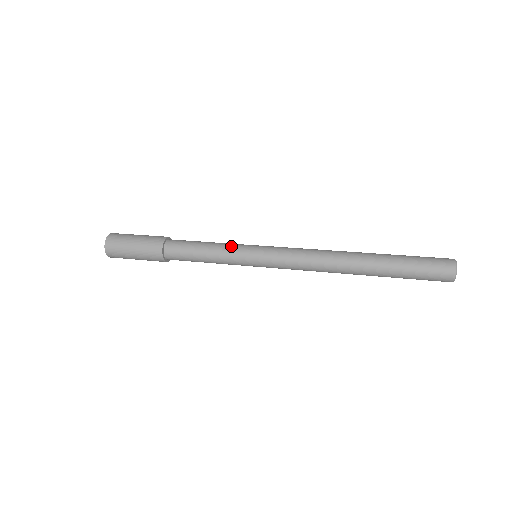
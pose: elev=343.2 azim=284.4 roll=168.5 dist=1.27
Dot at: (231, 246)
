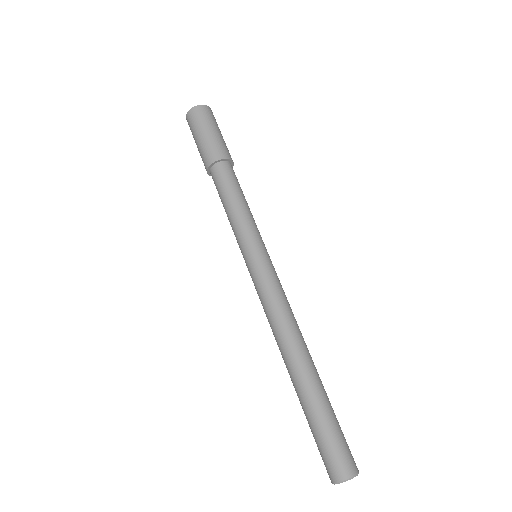
Dot at: (235, 235)
